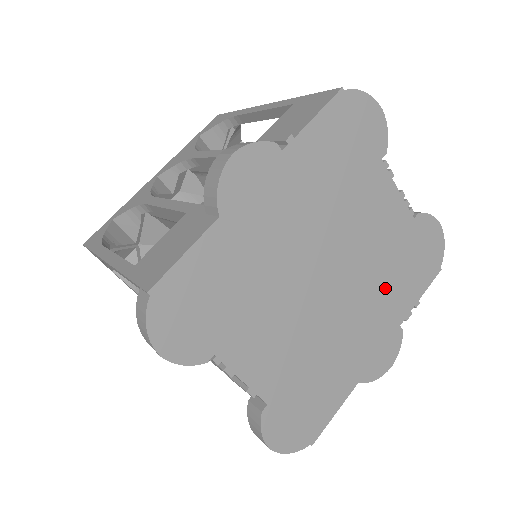
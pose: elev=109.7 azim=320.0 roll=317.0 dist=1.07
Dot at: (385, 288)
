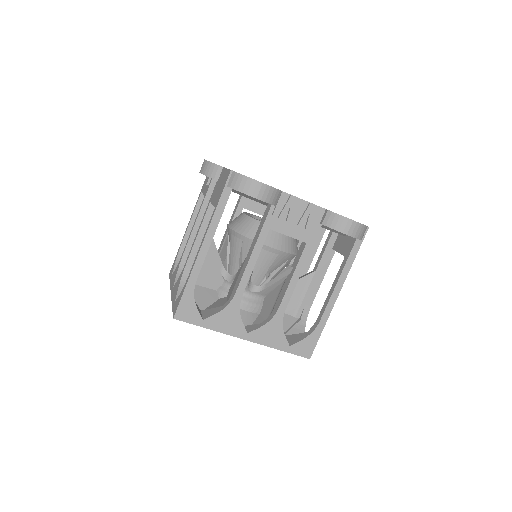
Dot at: occluded
